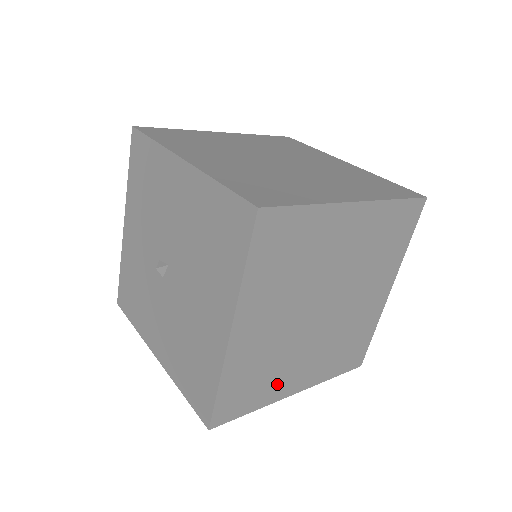
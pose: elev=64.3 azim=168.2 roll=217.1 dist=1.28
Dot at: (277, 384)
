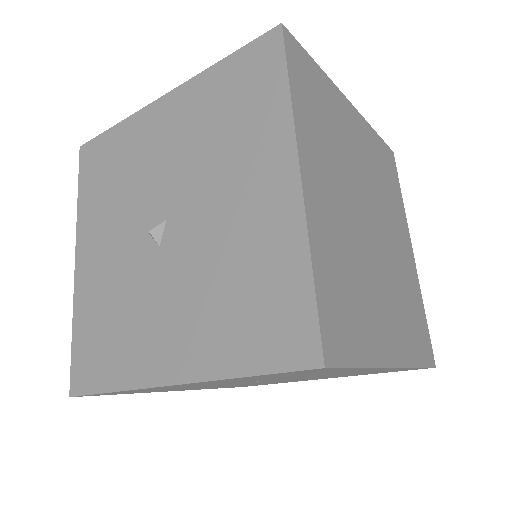
Dot at: (371, 327)
